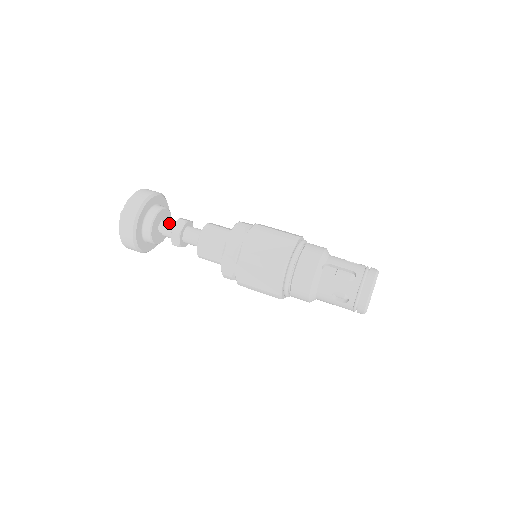
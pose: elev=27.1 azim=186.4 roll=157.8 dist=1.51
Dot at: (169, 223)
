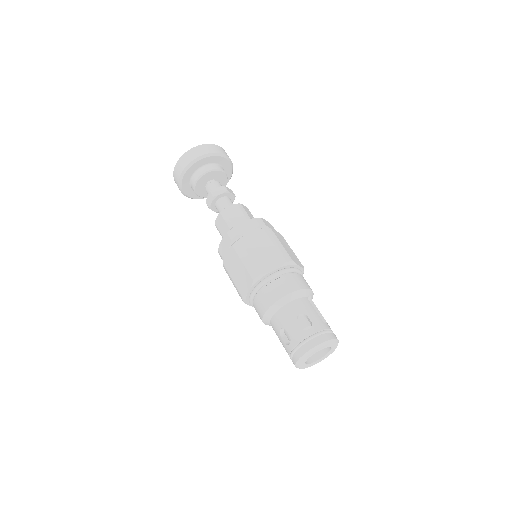
Dot at: occluded
